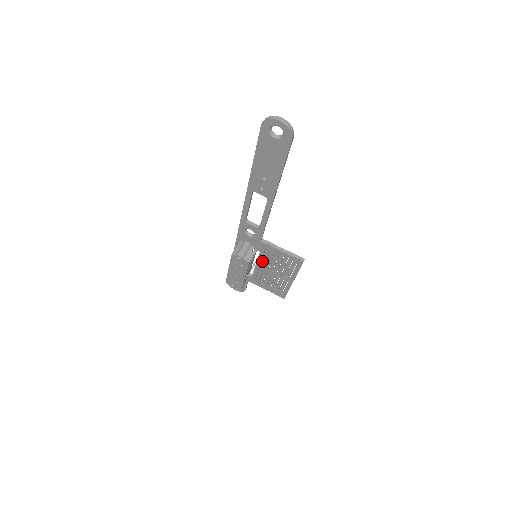
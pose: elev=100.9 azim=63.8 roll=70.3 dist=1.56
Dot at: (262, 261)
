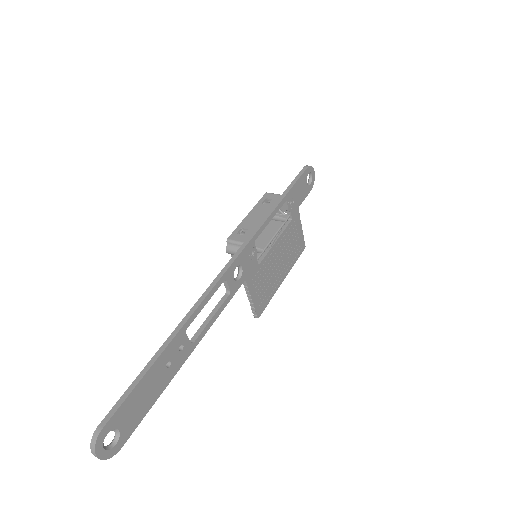
Dot at: occluded
